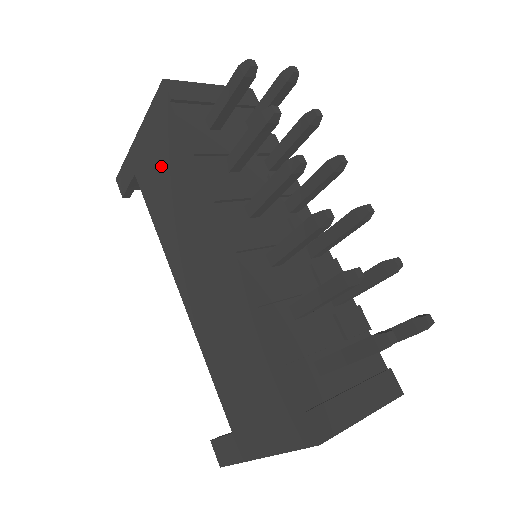
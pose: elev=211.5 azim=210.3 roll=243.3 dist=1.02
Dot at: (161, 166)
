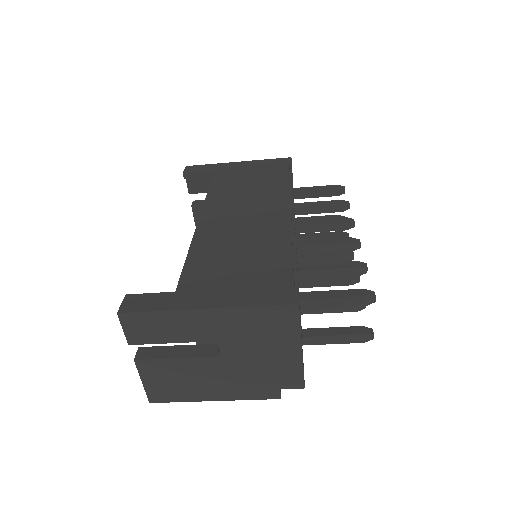
Dot at: (251, 175)
